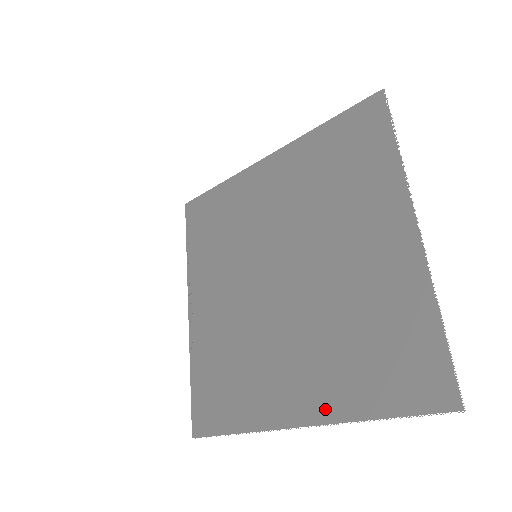
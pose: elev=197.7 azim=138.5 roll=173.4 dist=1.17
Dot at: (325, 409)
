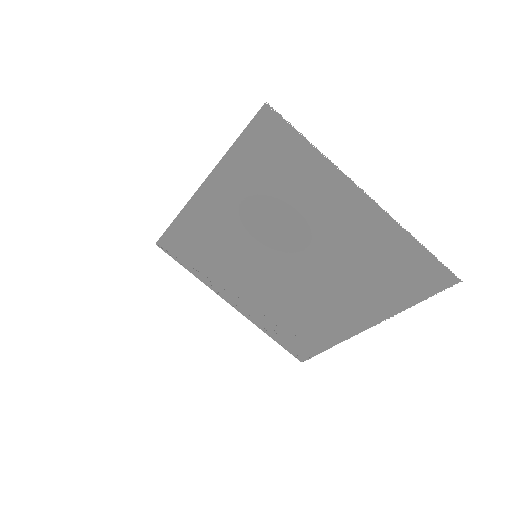
Dot at: (378, 314)
